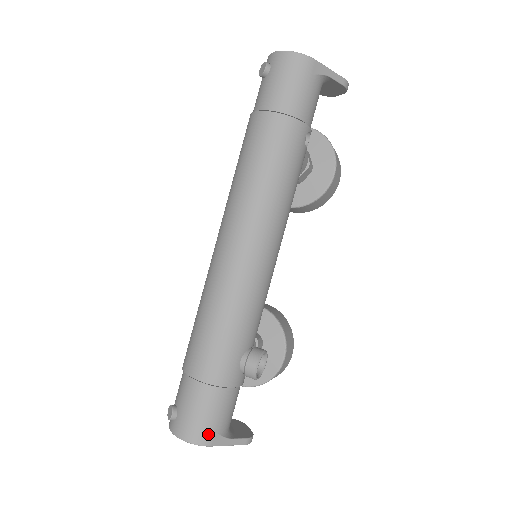
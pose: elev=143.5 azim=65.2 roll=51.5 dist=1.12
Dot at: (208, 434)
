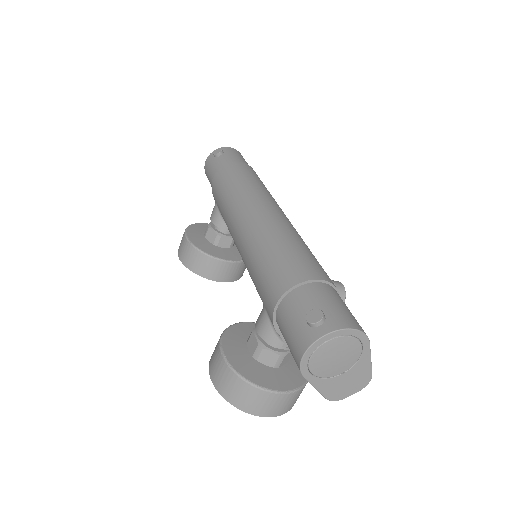
Dot at: occluded
